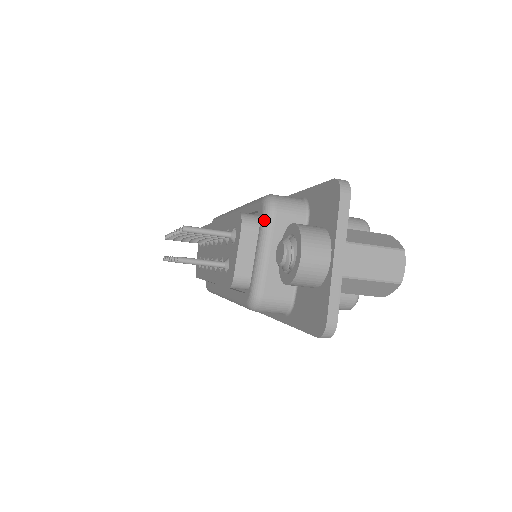
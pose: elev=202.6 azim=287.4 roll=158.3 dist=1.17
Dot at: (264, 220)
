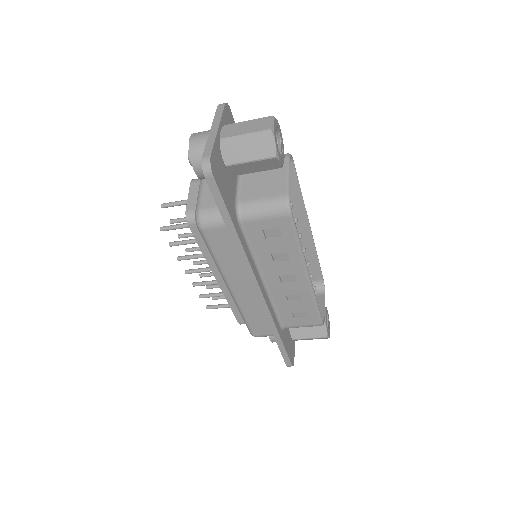
Dot at: occluded
